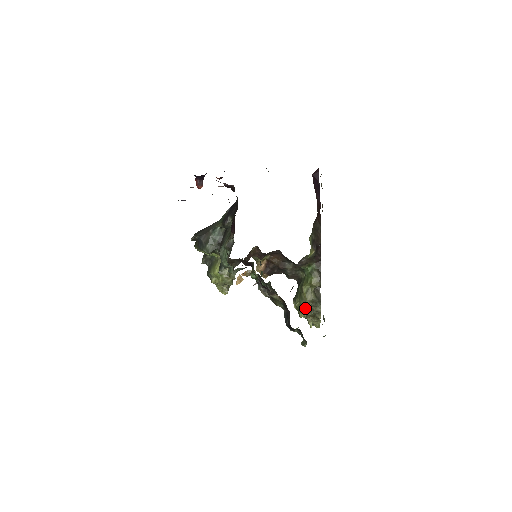
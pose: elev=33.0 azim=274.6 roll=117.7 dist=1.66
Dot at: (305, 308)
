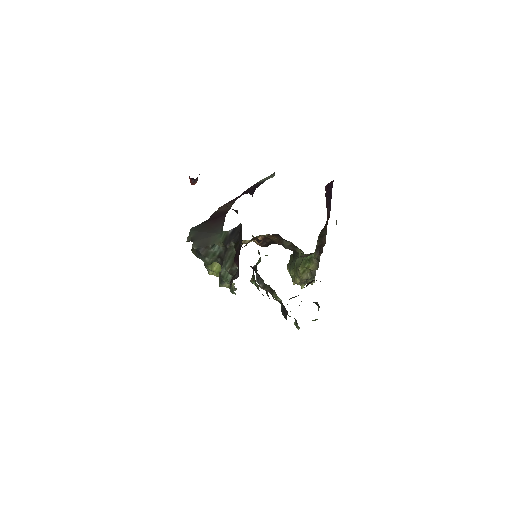
Dot at: (299, 282)
